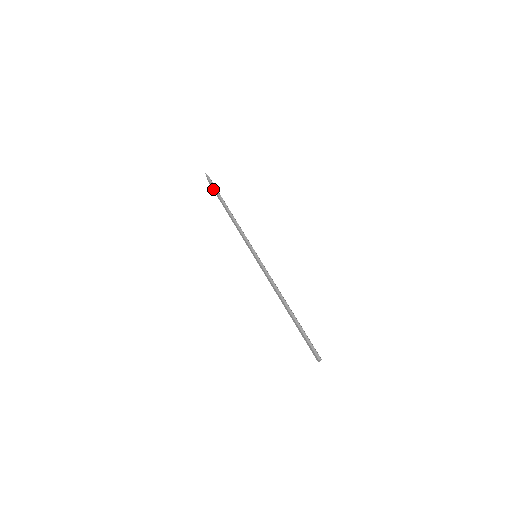
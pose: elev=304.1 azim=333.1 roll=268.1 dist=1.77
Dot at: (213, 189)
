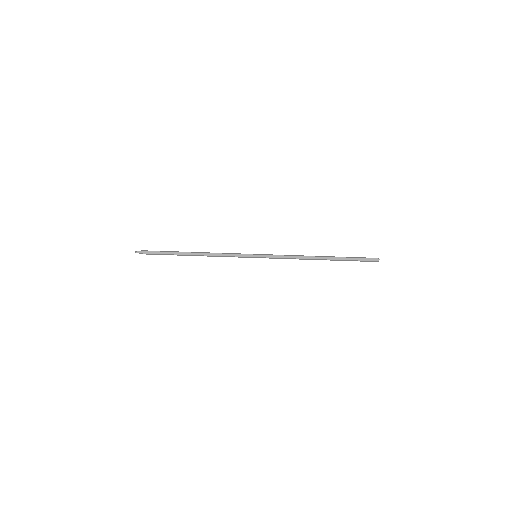
Dot at: (157, 253)
